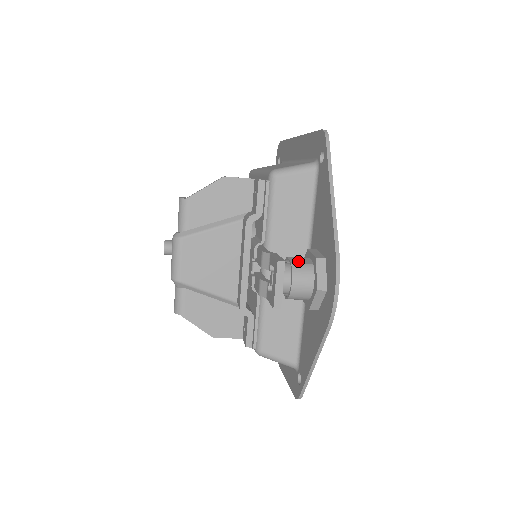
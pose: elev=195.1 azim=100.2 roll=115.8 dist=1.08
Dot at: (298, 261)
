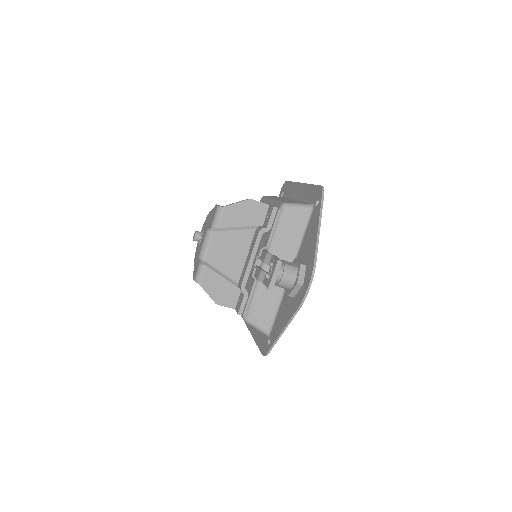
Dot at: (289, 264)
